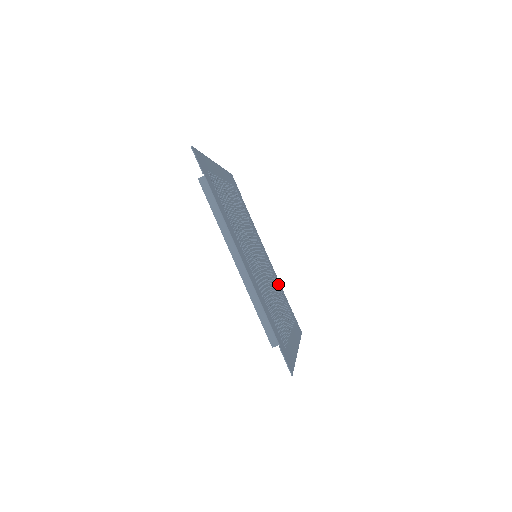
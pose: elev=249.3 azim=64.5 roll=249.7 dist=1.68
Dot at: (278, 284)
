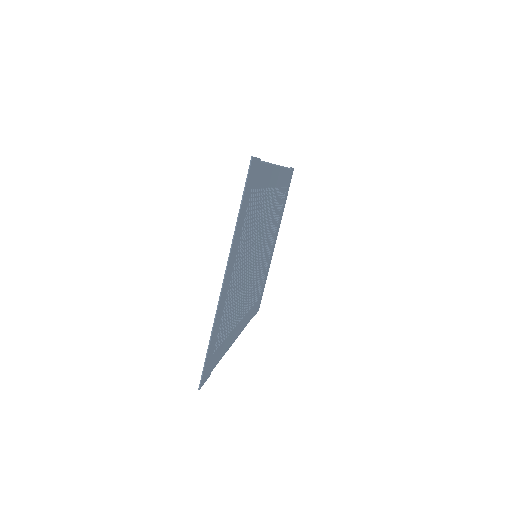
Dot at: (229, 336)
